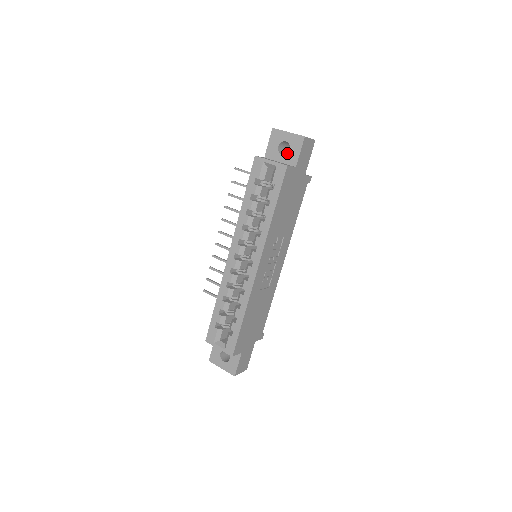
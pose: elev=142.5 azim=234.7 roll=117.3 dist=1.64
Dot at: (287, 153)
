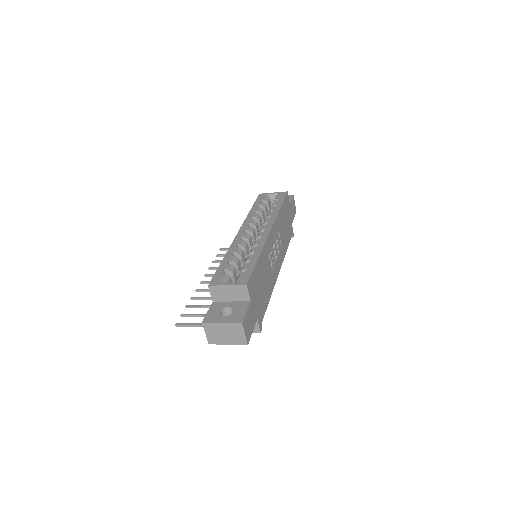
Dot at: occluded
